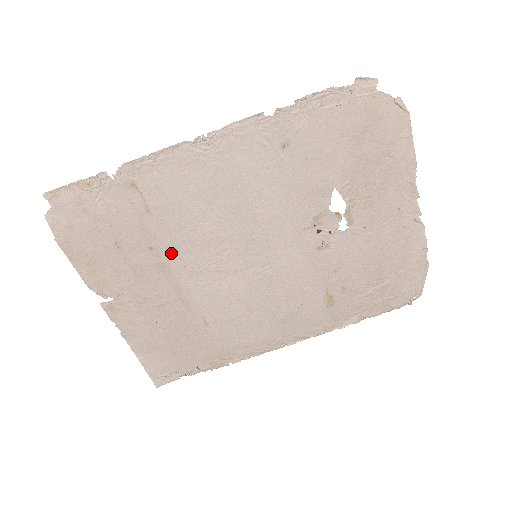
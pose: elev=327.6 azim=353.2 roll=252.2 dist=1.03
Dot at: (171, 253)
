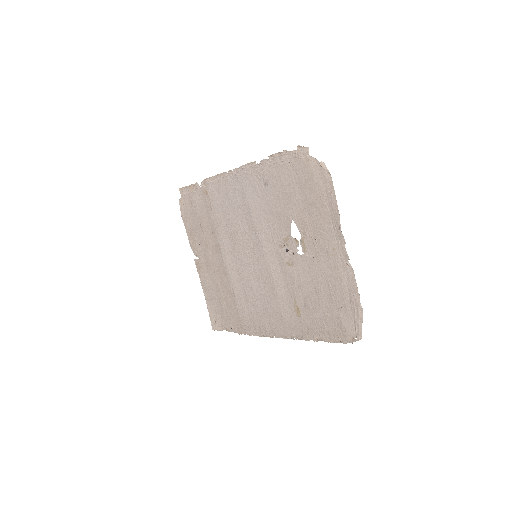
Dot at: (220, 238)
